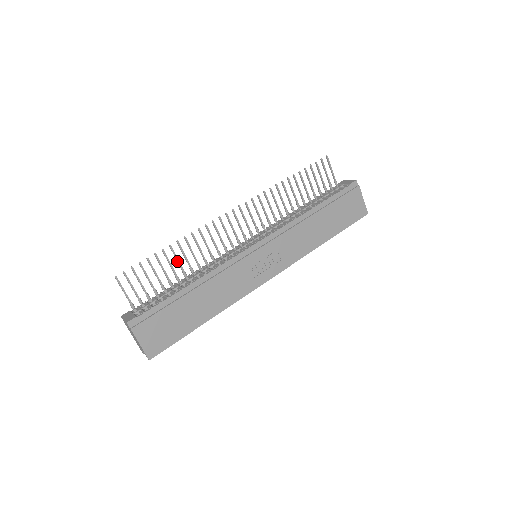
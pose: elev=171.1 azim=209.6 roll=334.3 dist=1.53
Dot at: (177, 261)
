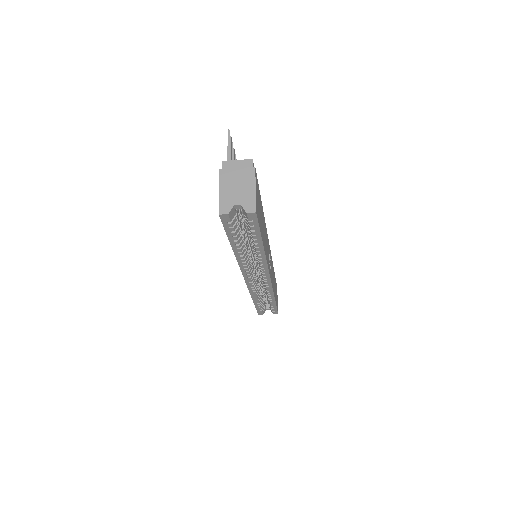
Dot at: occluded
